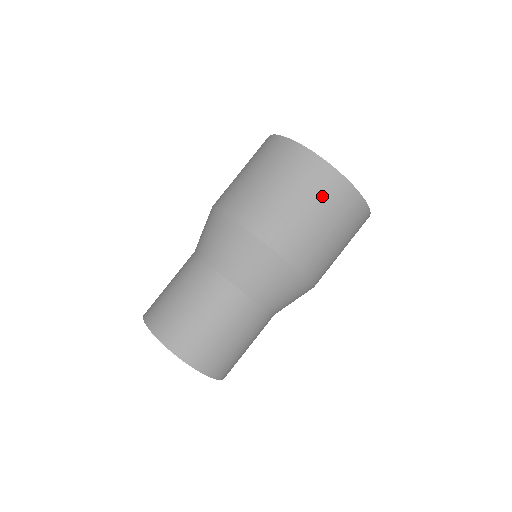
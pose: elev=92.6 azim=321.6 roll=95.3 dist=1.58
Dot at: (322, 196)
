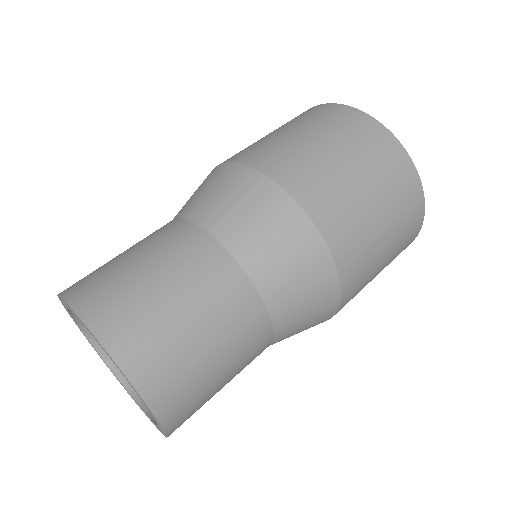
Dot at: occluded
